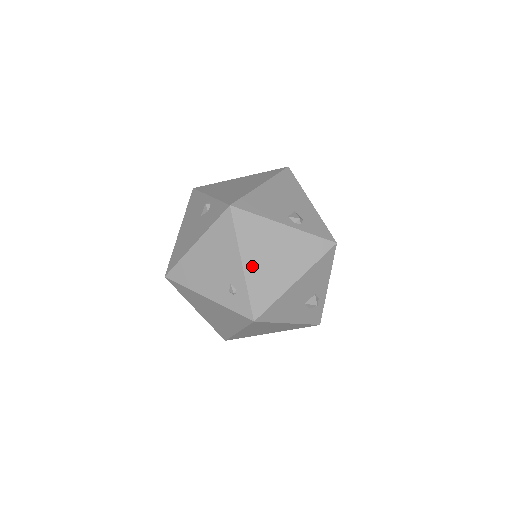
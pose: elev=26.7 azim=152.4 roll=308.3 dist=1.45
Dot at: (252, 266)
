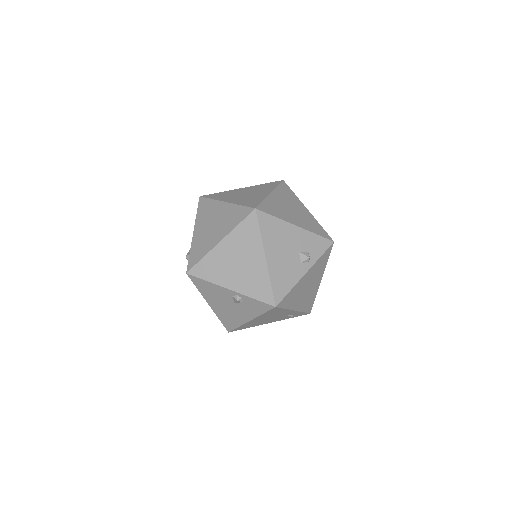
Dot at: (299, 305)
